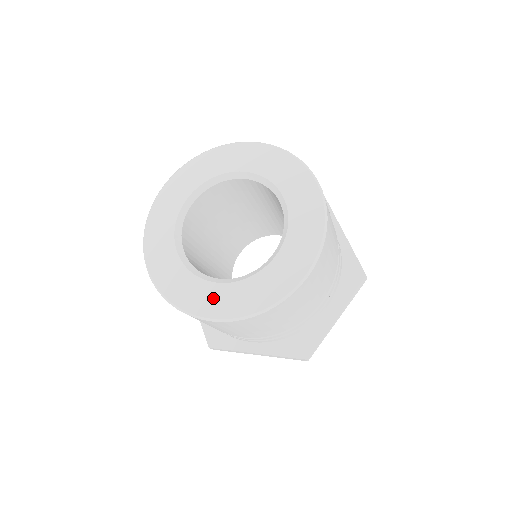
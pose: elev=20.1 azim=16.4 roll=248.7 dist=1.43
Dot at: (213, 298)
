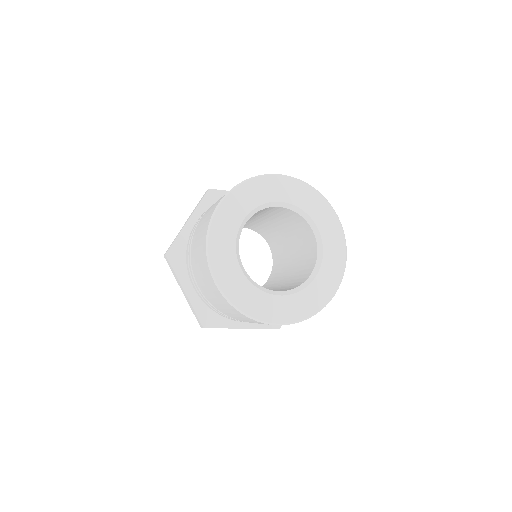
Dot at: (278, 308)
